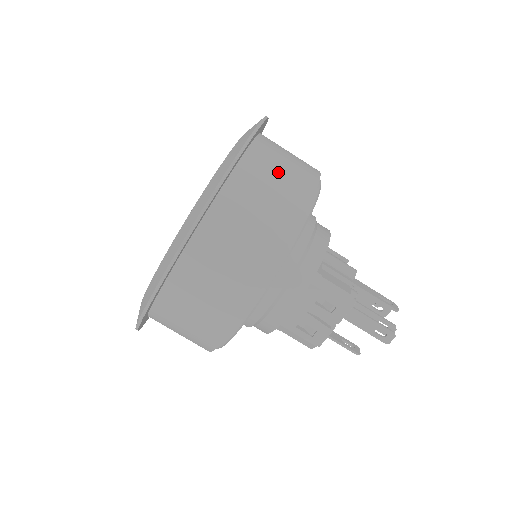
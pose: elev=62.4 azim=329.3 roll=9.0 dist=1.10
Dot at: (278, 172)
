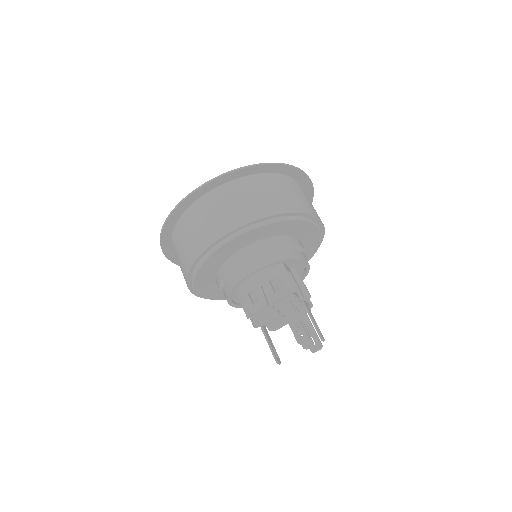
Dot at: (296, 193)
